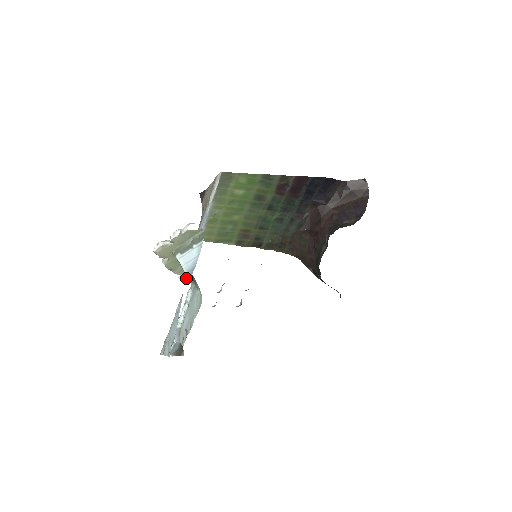
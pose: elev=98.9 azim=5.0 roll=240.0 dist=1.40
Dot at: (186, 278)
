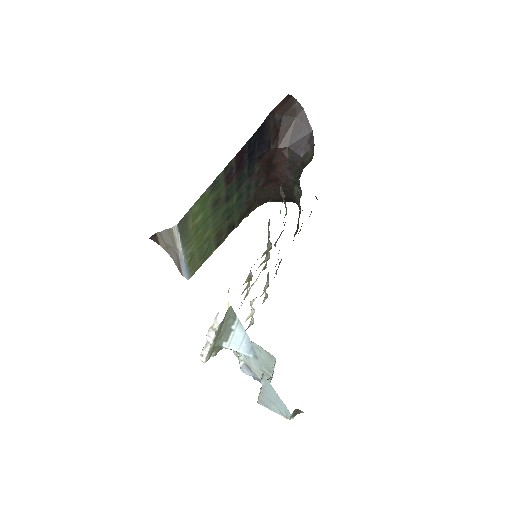
Dot at: occluded
